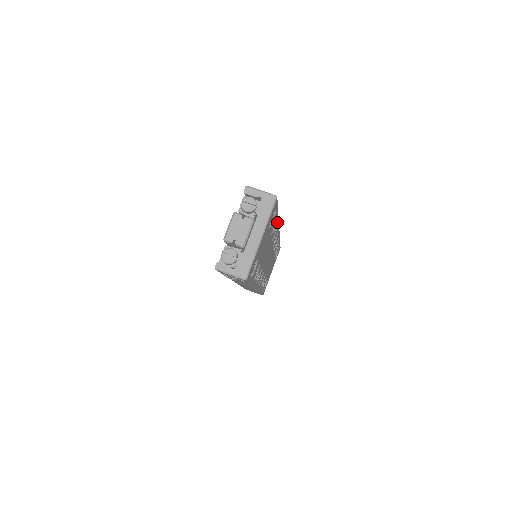
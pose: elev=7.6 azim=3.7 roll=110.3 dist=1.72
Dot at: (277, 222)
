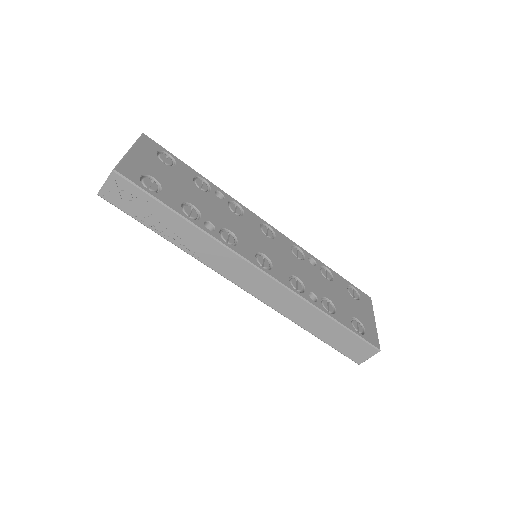
Dot at: (222, 193)
